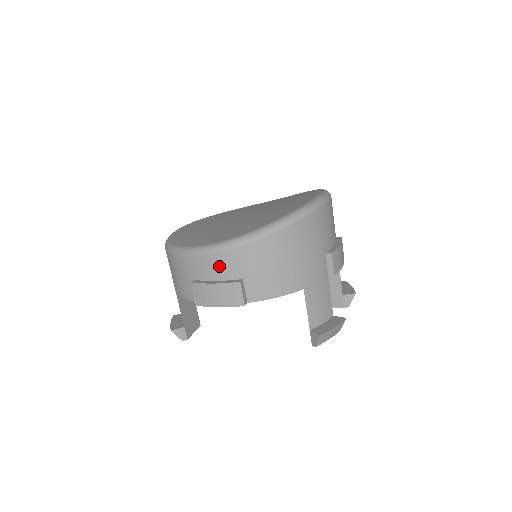
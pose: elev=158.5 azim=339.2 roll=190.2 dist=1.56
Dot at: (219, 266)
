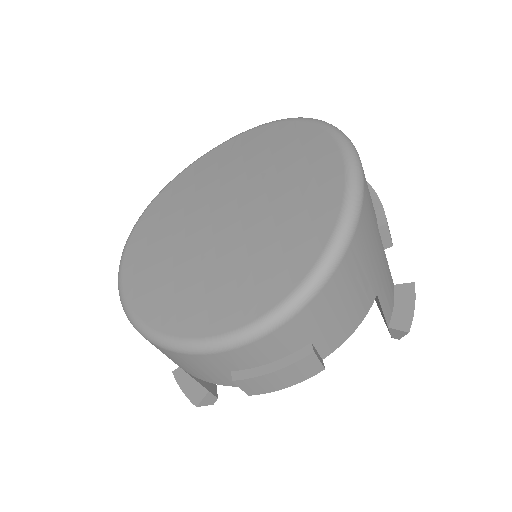
Dot at: (272, 348)
